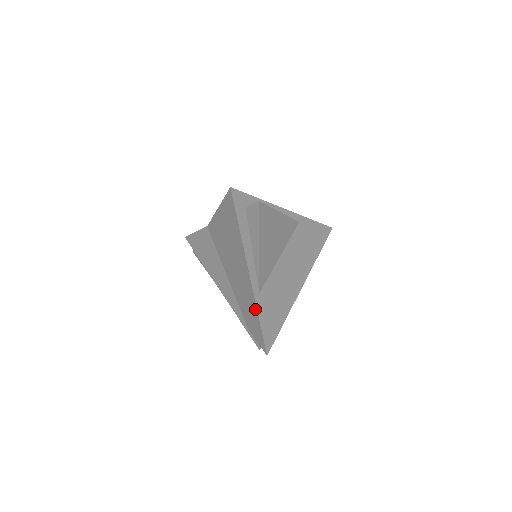
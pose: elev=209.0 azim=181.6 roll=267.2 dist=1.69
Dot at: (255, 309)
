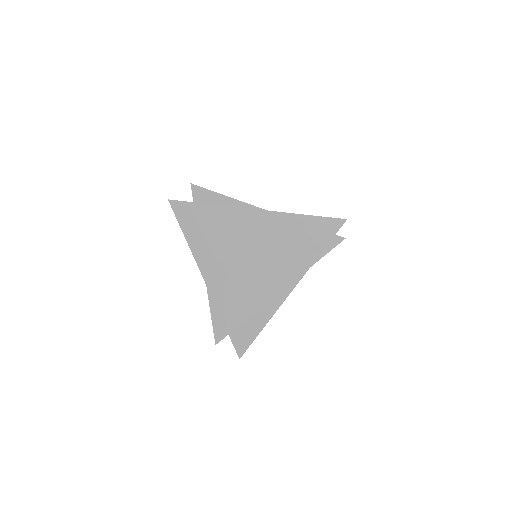
Dot at: (291, 217)
